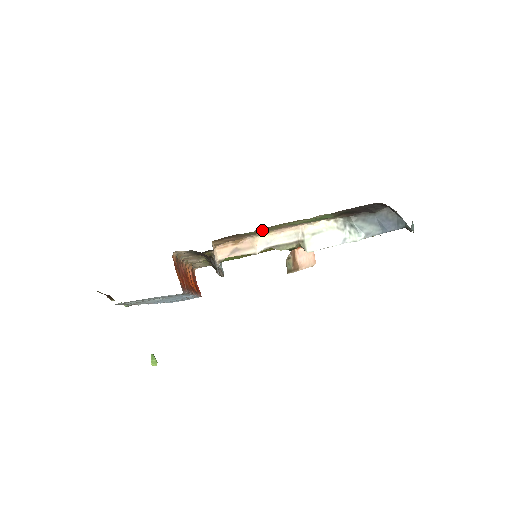
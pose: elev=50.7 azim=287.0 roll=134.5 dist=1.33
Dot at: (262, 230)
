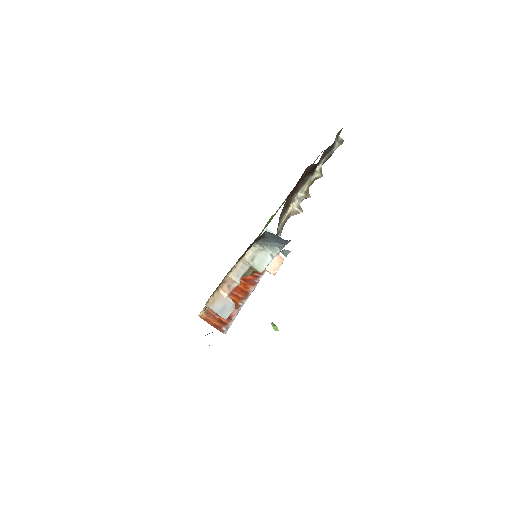
Dot at: (220, 283)
